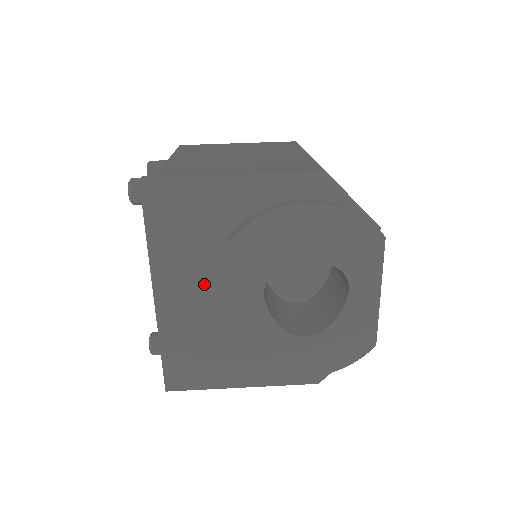
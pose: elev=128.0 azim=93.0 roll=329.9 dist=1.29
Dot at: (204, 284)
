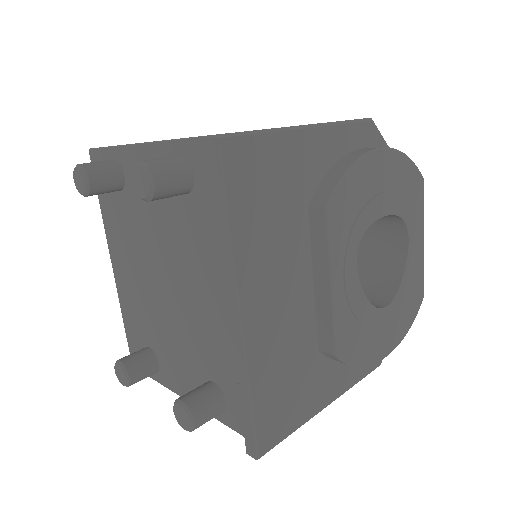
Dot at: (290, 278)
